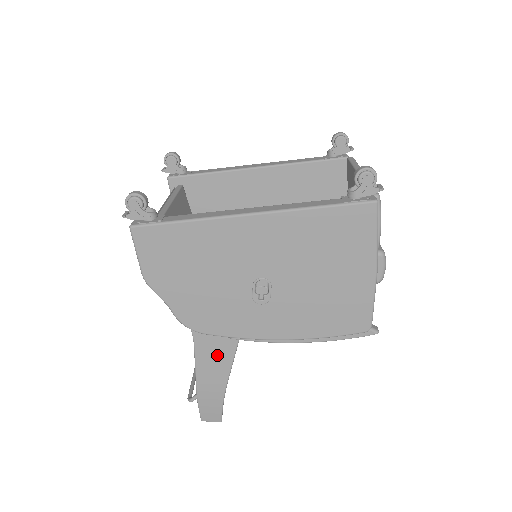
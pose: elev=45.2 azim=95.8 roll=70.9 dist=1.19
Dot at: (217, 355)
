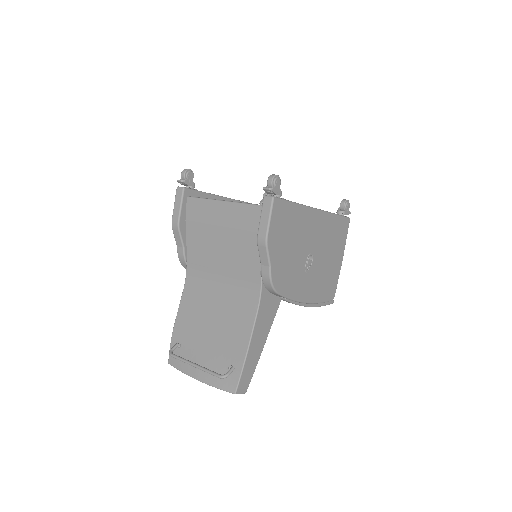
Dot at: (266, 320)
